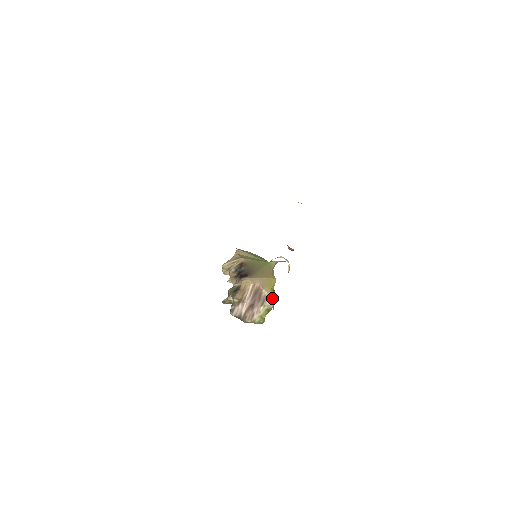
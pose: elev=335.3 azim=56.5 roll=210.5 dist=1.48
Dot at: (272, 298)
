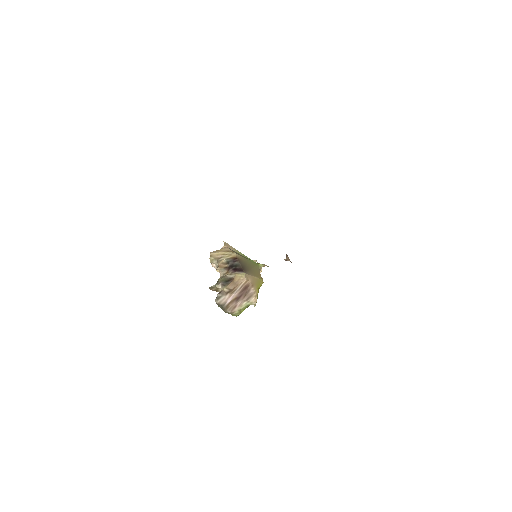
Dot at: (257, 297)
